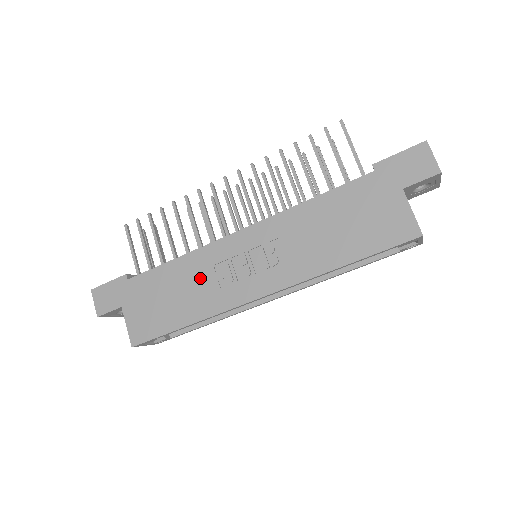
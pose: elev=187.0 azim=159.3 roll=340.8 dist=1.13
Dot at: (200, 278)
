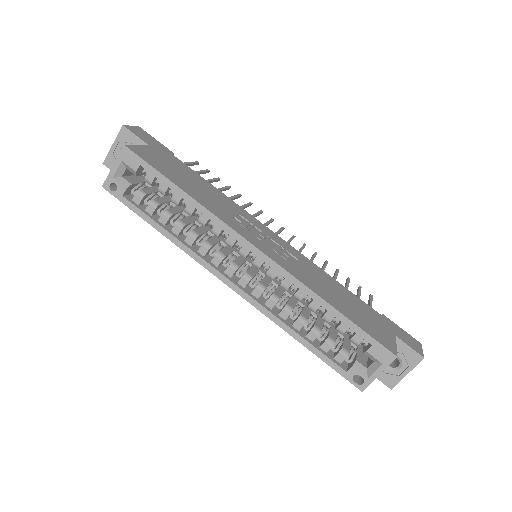
Dot at: (224, 204)
